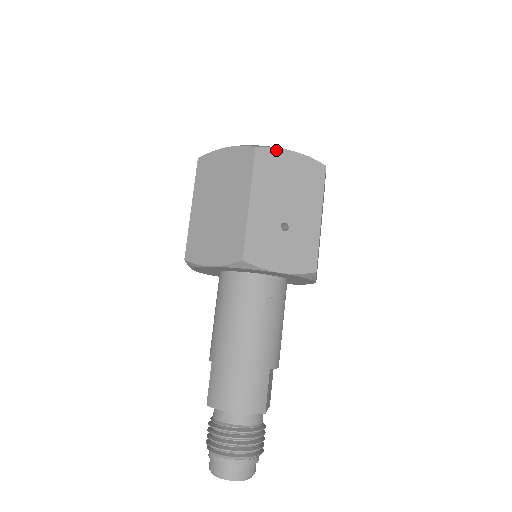
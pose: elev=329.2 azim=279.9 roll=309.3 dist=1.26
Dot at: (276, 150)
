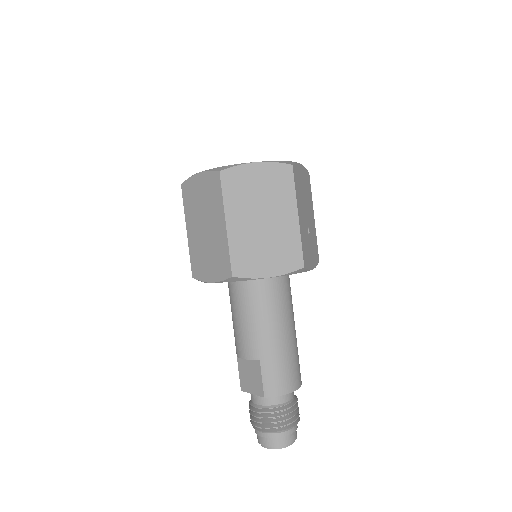
Dot at: (297, 165)
